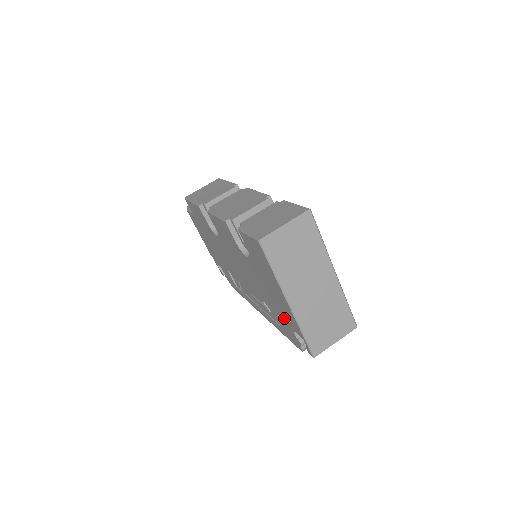
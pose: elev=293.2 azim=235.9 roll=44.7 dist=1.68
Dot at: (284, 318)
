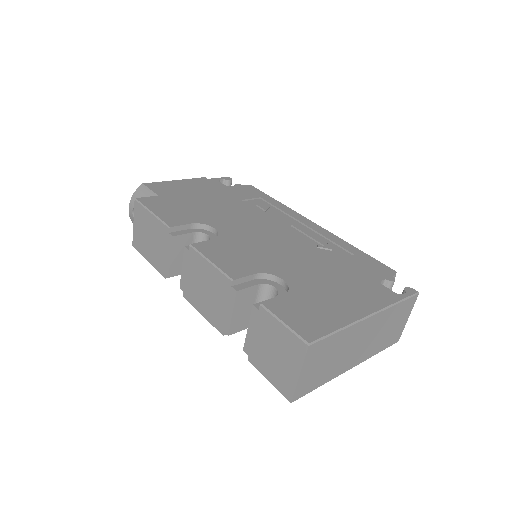
Dot at: occluded
